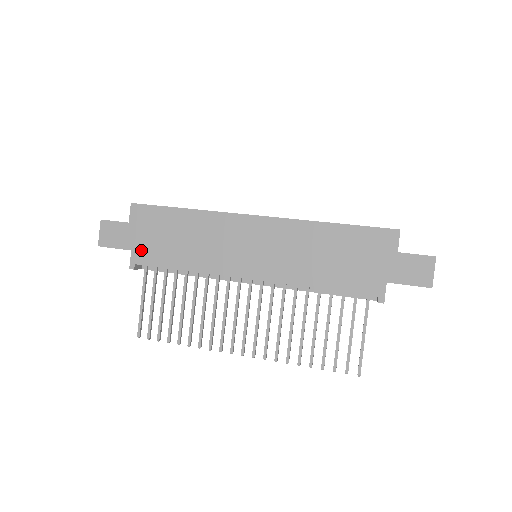
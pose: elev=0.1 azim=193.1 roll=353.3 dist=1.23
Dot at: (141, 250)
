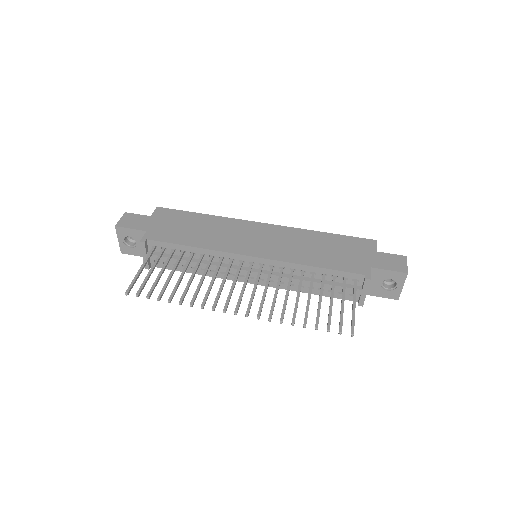
Dot at: (156, 232)
